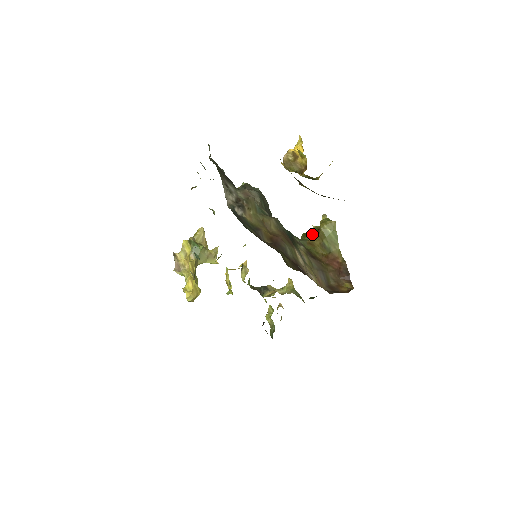
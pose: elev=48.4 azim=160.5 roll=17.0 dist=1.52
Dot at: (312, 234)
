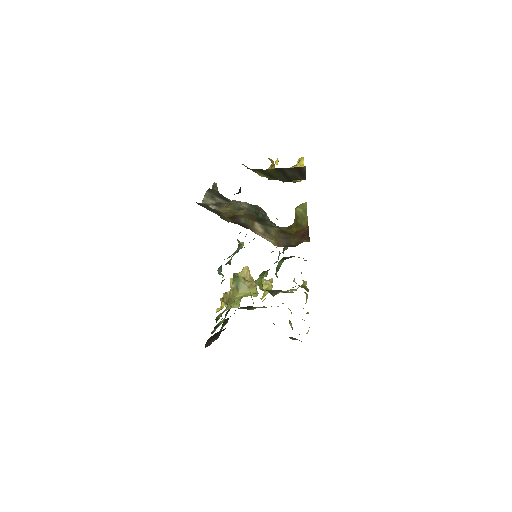
Dot at: occluded
